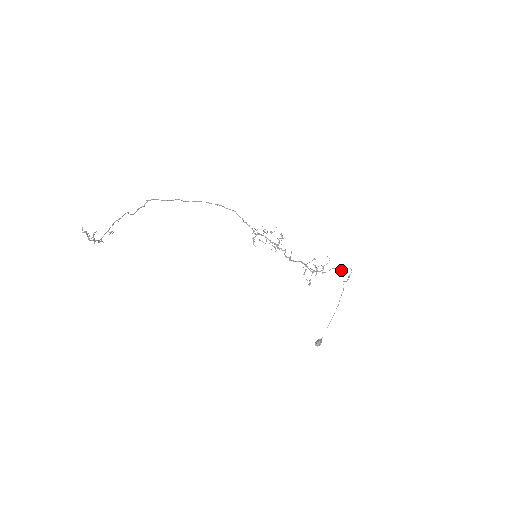
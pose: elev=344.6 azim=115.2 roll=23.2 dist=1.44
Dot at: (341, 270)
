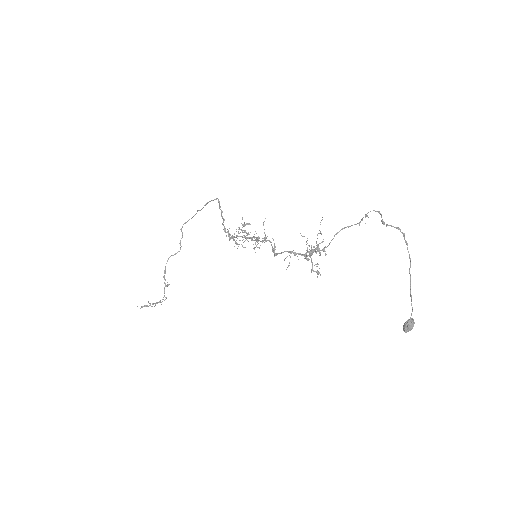
Dot at: (357, 223)
